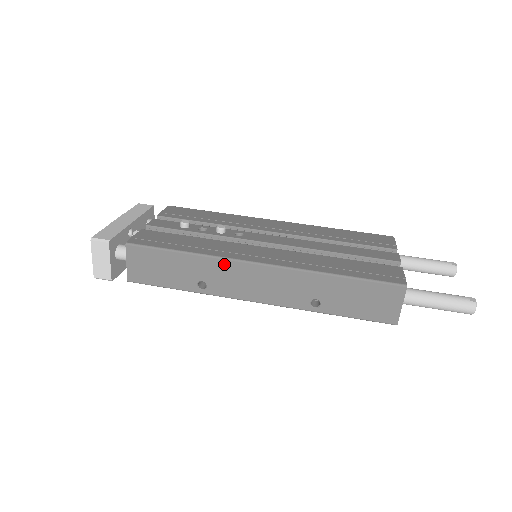
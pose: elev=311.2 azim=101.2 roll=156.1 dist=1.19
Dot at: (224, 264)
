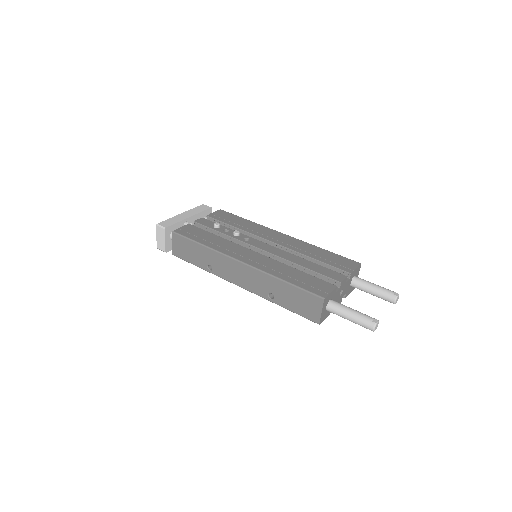
Dot at: (222, 257)
